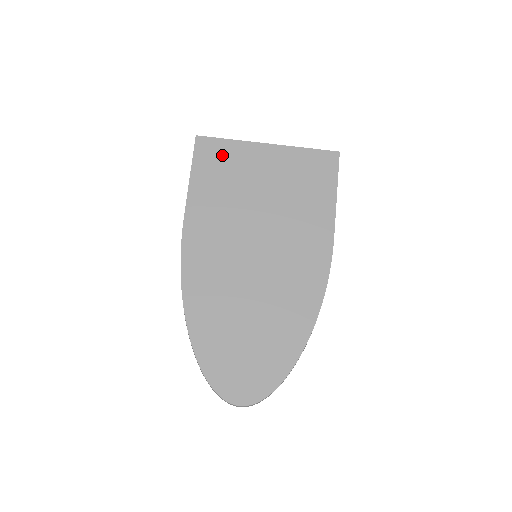
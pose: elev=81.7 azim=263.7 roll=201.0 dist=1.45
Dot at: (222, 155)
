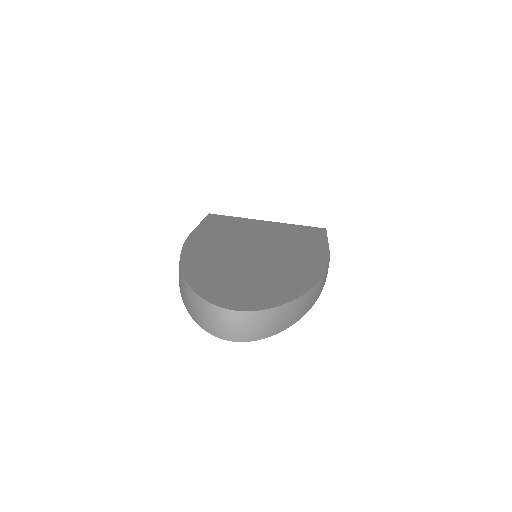
Dot at: (229, 220)
